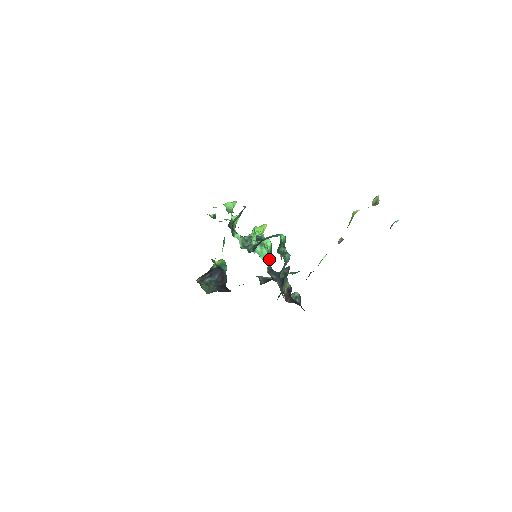
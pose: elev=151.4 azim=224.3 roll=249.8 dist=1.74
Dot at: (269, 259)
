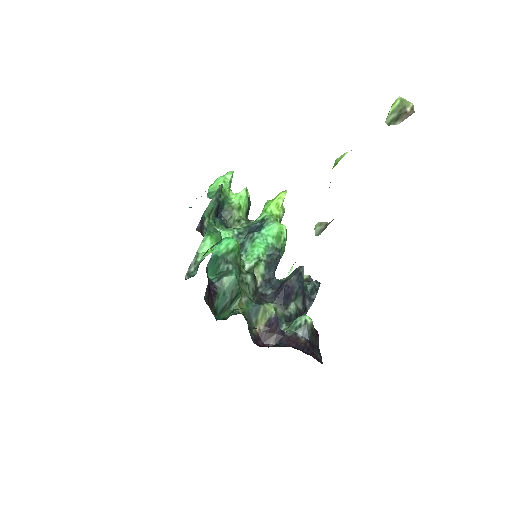
Dot at: (260, 264)
